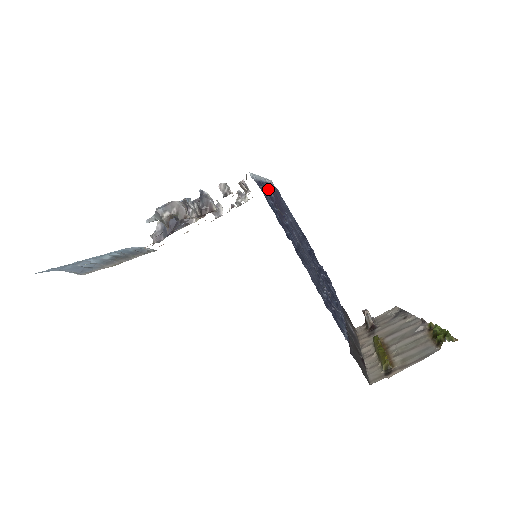
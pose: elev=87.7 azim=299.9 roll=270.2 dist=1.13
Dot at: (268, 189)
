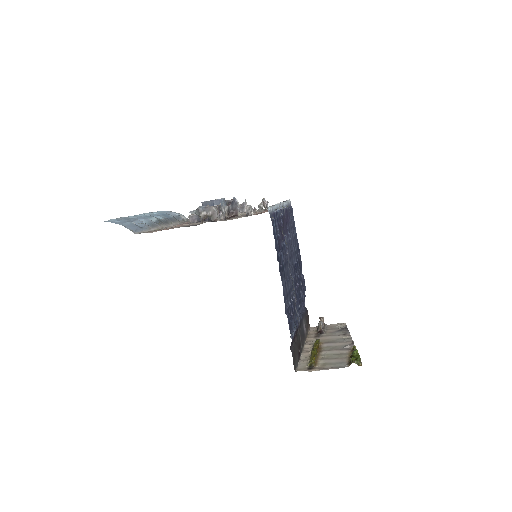
Dot at: (280, 216)
